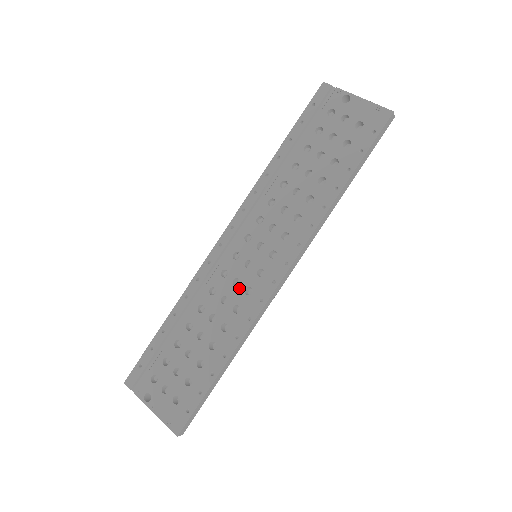
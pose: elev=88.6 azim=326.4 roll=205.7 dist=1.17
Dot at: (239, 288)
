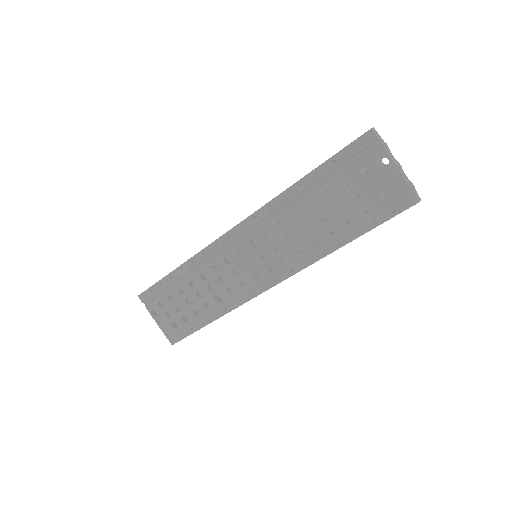
Dot at: (235, 278)
